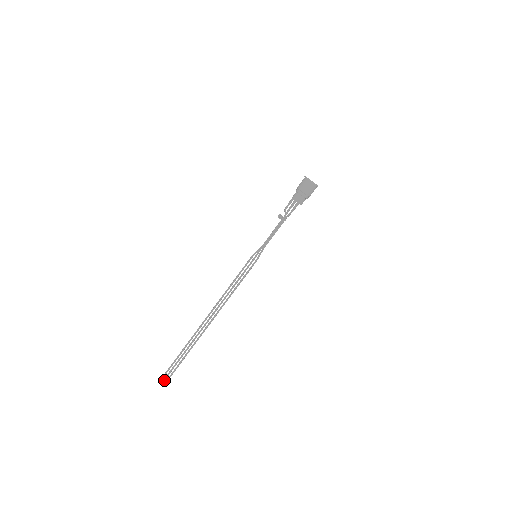
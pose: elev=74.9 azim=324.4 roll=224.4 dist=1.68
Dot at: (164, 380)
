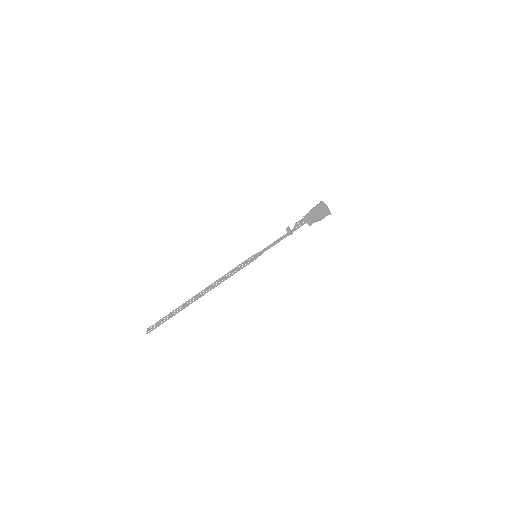
Dot at: (147, 331)
